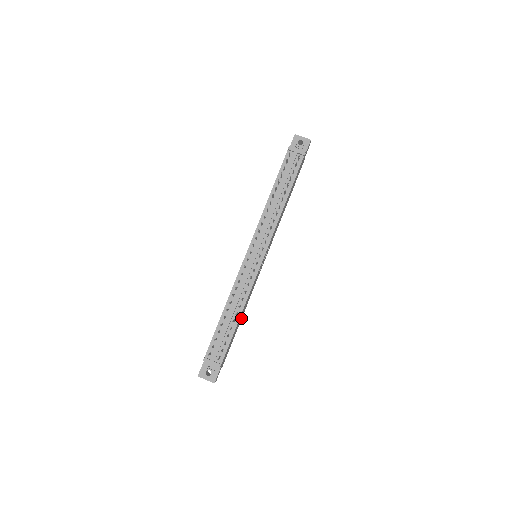
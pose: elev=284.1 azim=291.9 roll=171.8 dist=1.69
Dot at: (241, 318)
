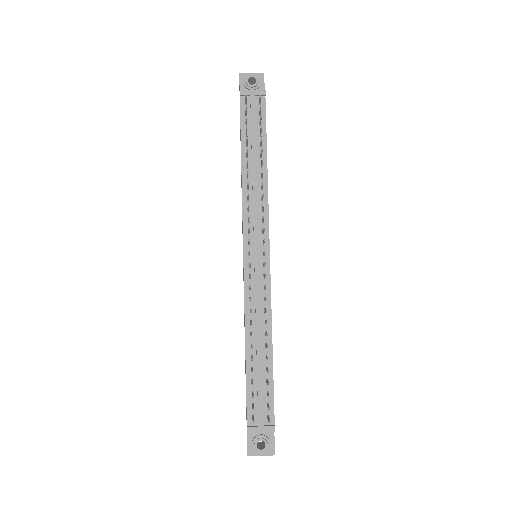
Dot at: occluded
